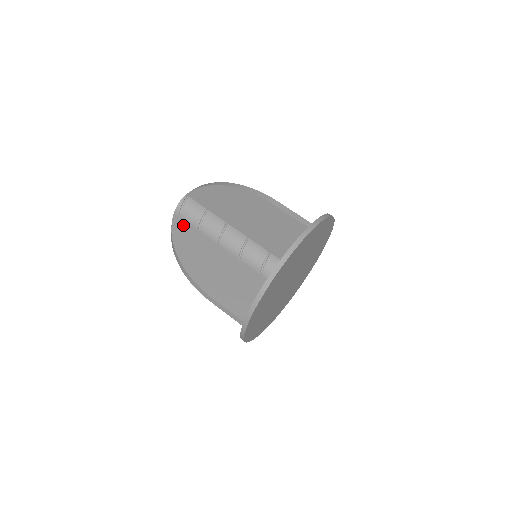
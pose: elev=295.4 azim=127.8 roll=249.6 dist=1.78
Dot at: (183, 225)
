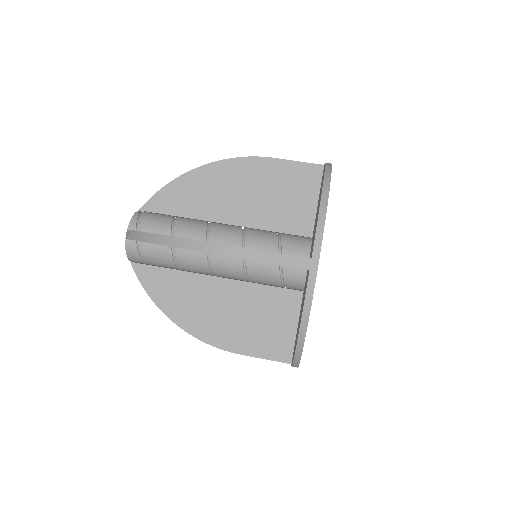
Dot at: occluded
